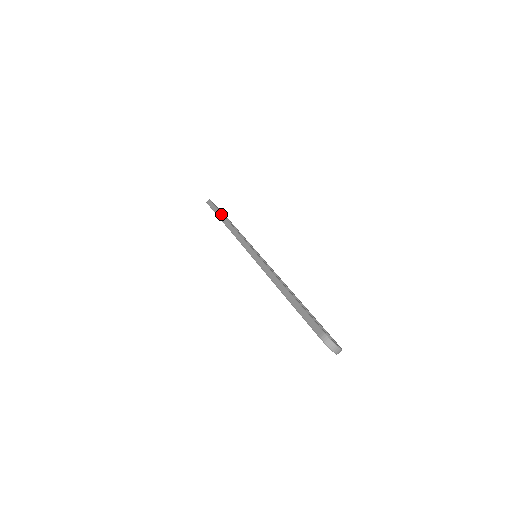
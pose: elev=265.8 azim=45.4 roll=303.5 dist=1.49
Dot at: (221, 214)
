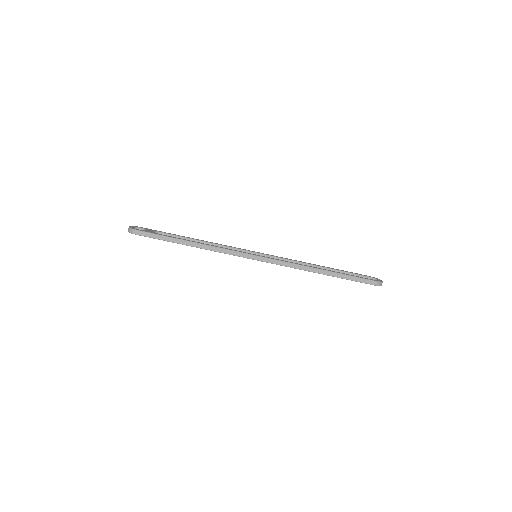
Dot at: (178, 240)
